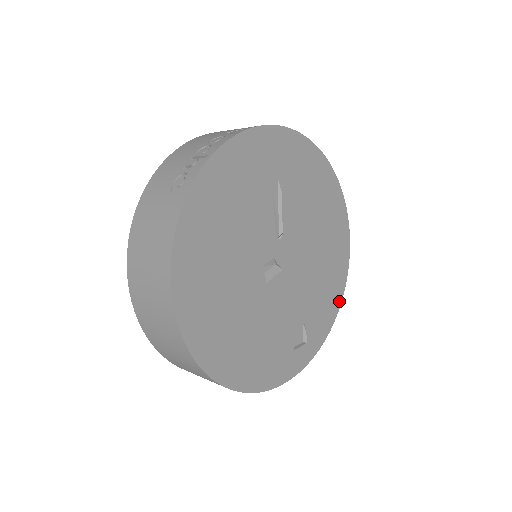
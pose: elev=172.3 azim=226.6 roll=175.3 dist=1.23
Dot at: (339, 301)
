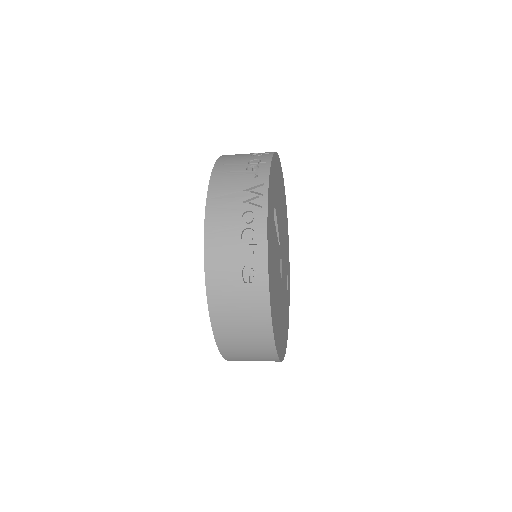
Dot at: (288, 236)
